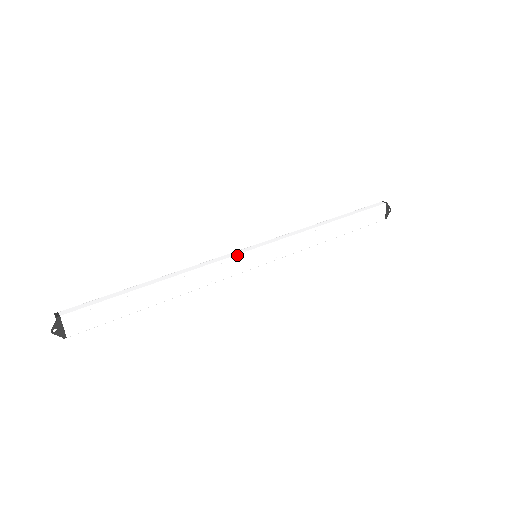
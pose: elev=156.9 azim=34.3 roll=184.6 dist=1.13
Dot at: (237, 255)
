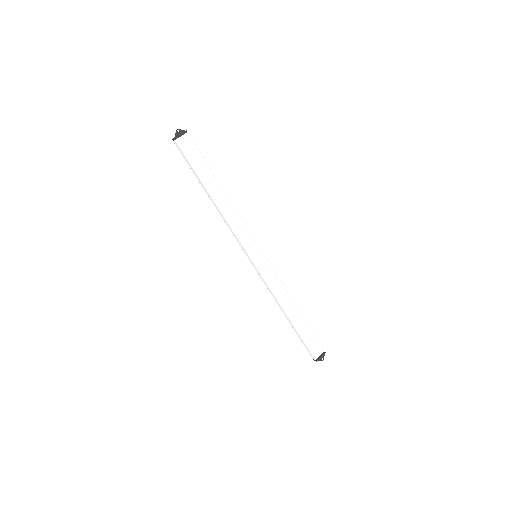
Dot at: occluded
